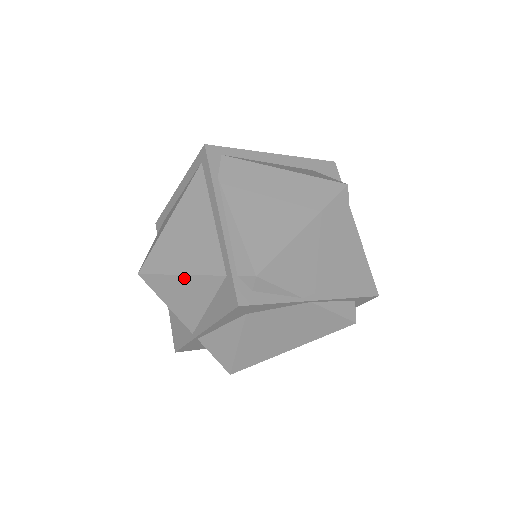
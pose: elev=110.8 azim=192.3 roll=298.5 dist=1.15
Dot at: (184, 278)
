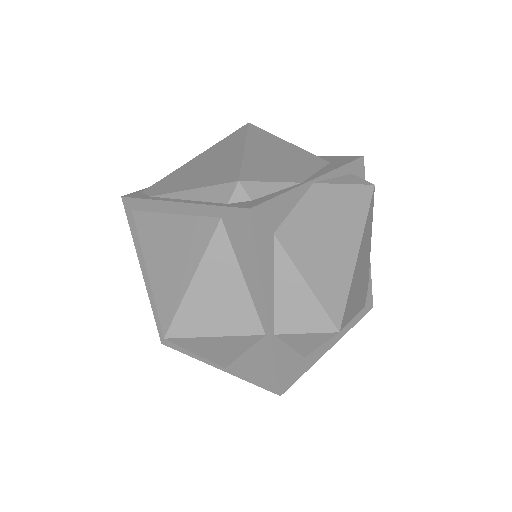
Dot at: (198, 277)
